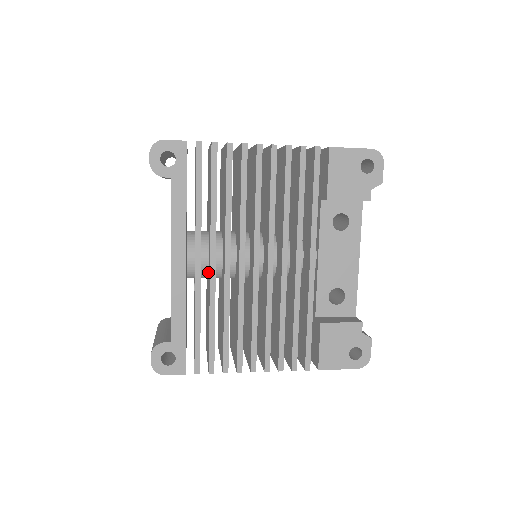
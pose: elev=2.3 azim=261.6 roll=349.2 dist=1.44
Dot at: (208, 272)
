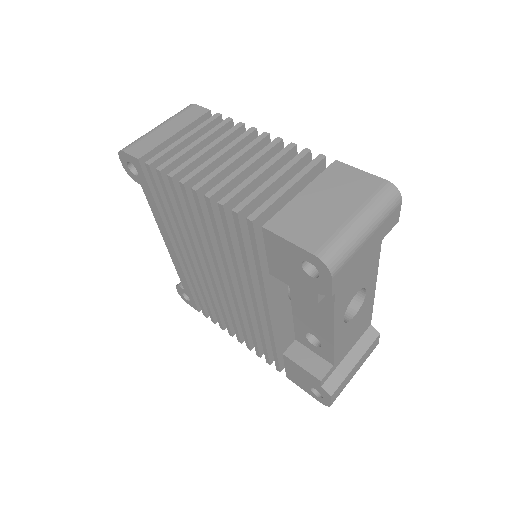
Dot at: occluded
